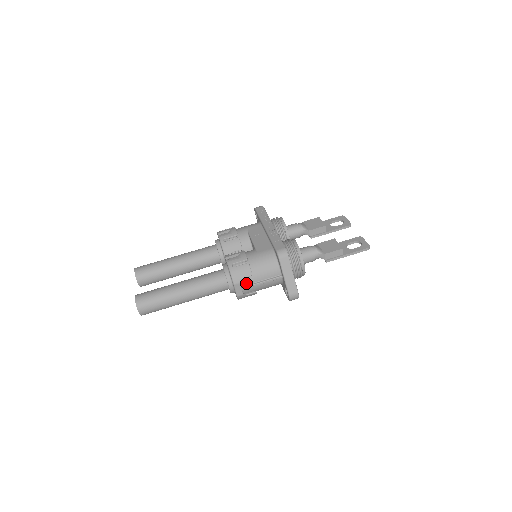
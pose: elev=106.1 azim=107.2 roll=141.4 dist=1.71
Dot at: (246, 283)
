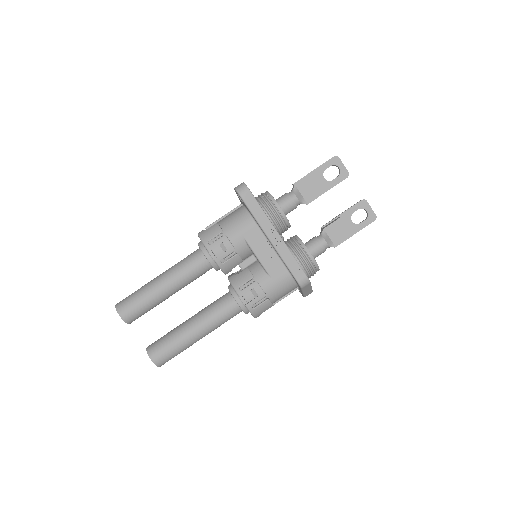
Dot at: occluded
